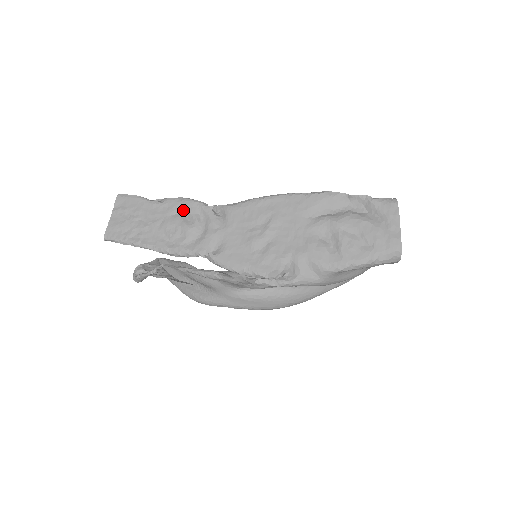
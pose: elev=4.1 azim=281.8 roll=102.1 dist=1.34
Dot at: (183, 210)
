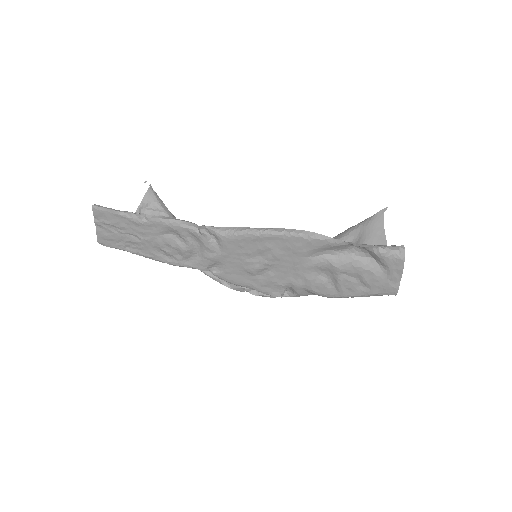
Dot at: (172, 232)
